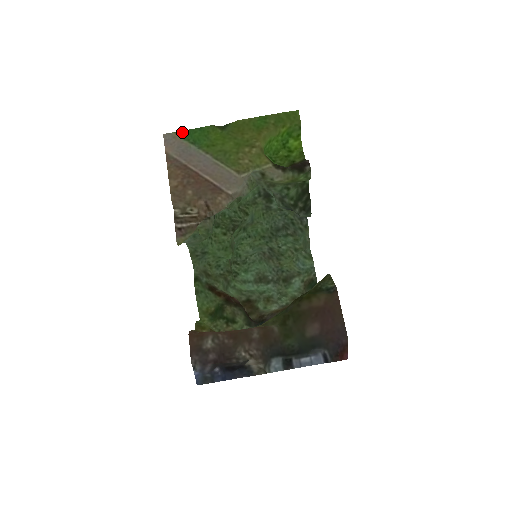
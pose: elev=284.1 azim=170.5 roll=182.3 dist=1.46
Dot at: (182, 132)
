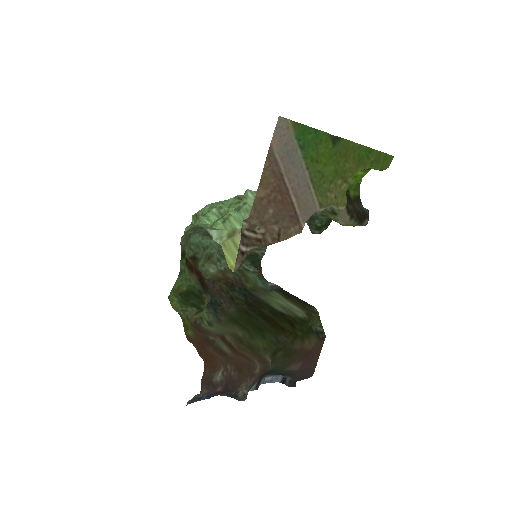
Dot at: (298, 125)
